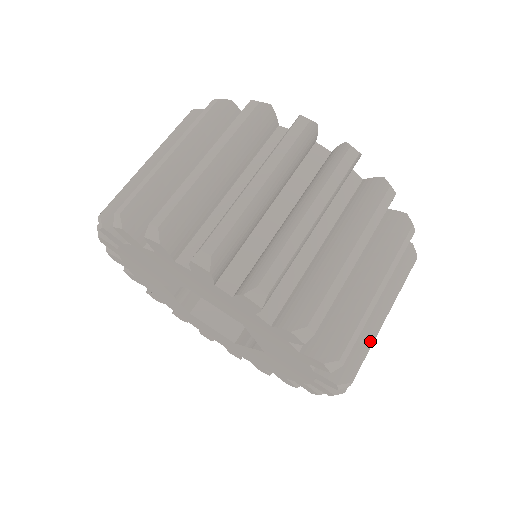
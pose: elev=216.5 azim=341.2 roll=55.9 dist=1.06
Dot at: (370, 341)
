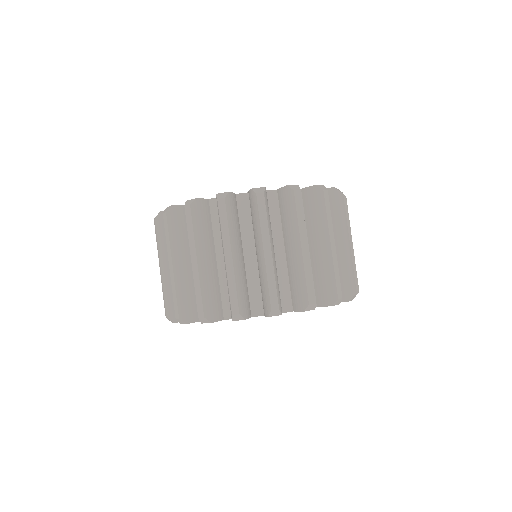
Dot at: (349, 265)
